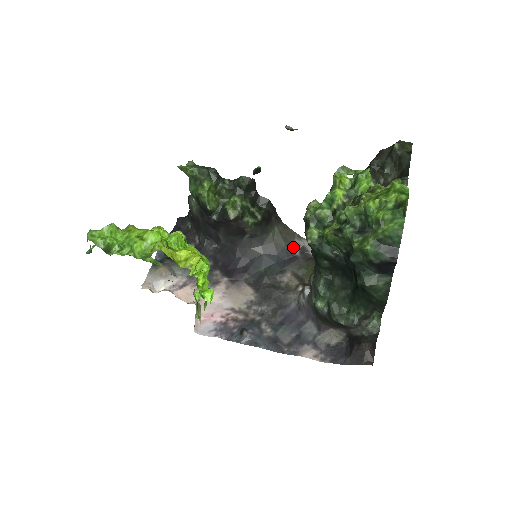
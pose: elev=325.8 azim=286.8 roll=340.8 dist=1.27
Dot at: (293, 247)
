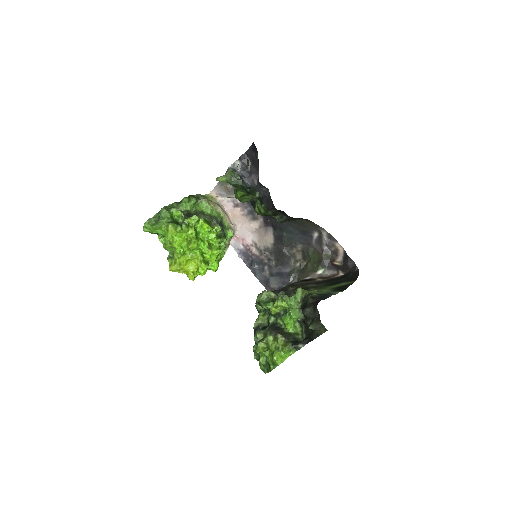
Dot at: (315, 231)
